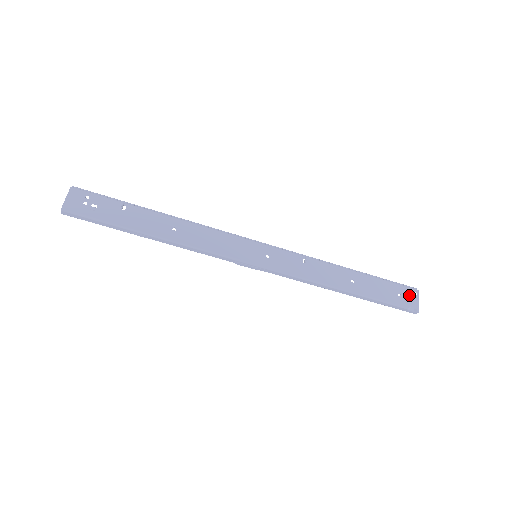
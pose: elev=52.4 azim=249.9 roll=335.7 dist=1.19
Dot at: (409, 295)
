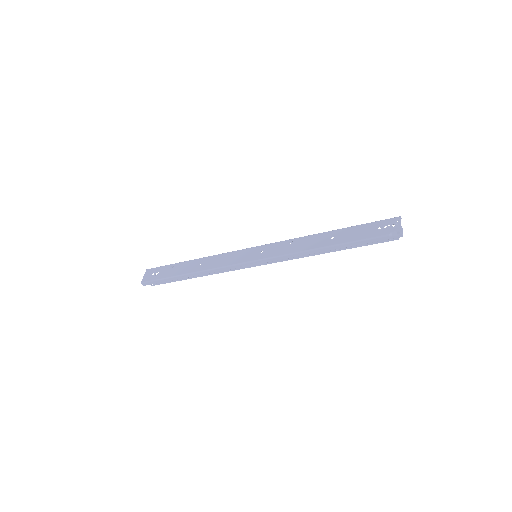
Dot at: (390, 224)
